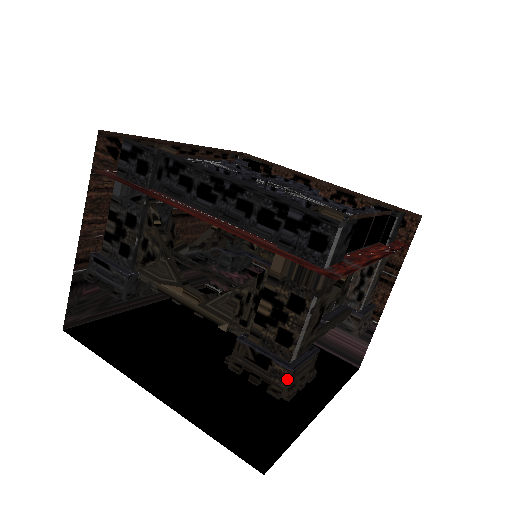
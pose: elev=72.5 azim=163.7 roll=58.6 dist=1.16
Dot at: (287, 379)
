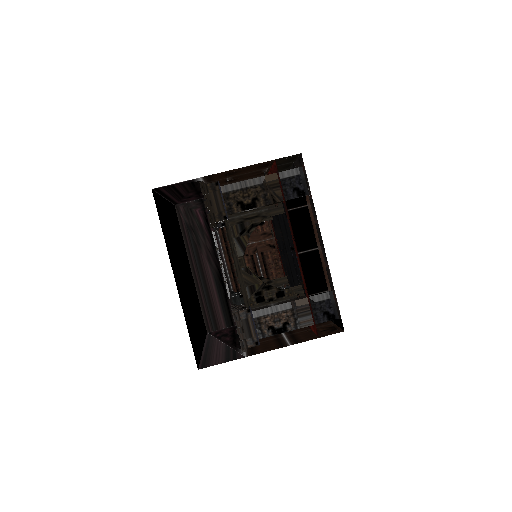
Dot at: (212, 183)
